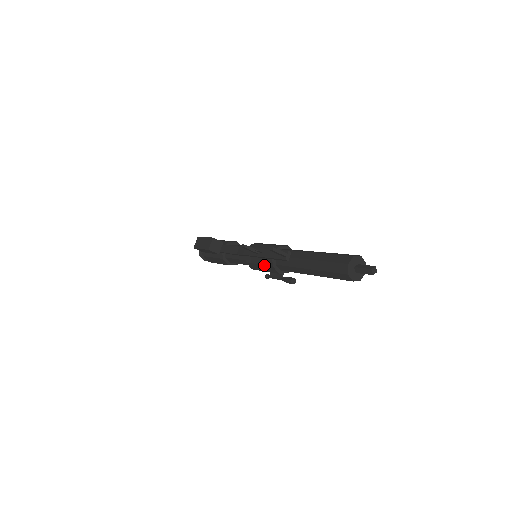
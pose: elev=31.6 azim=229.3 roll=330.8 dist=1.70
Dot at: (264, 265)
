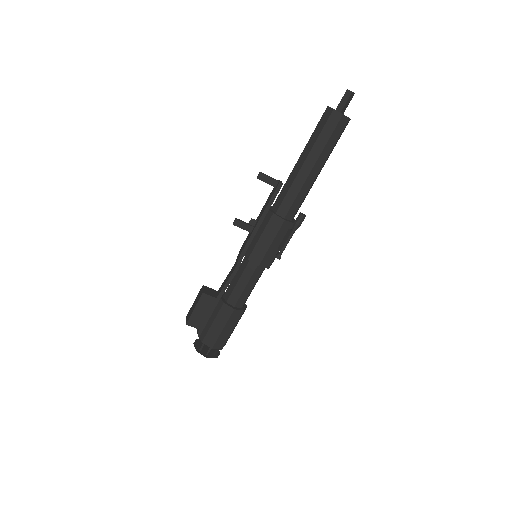
Dot at: (265, 228)
